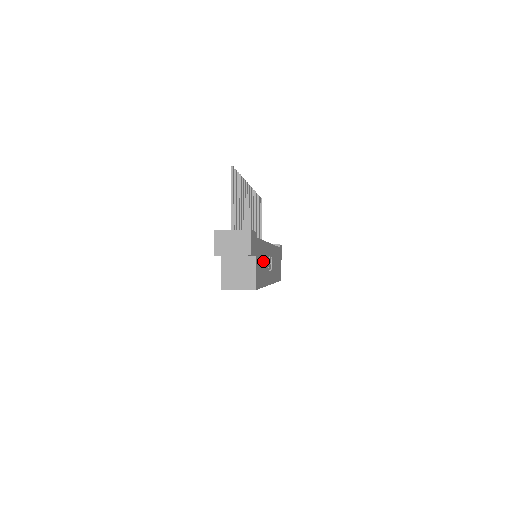
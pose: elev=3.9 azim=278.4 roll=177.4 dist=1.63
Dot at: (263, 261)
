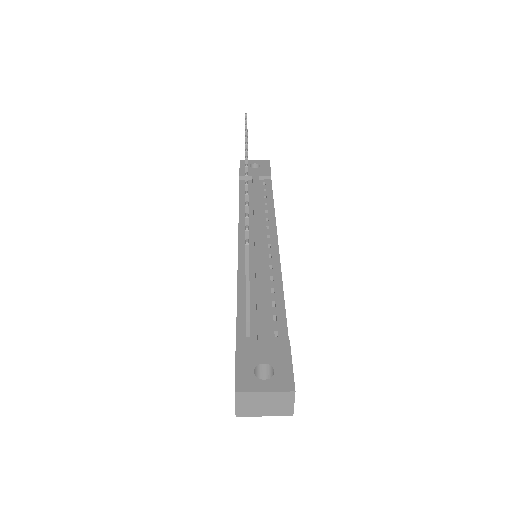
Dot at: occluded
